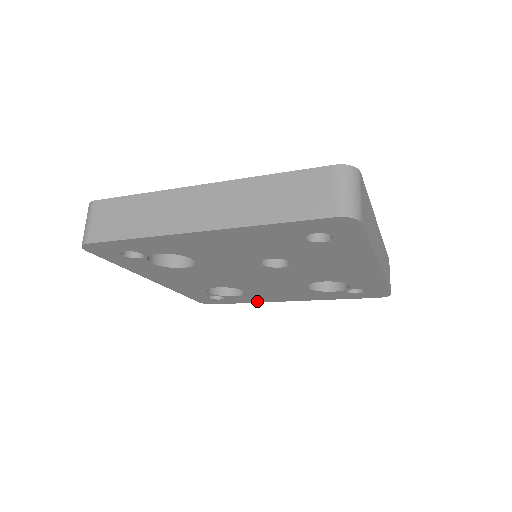
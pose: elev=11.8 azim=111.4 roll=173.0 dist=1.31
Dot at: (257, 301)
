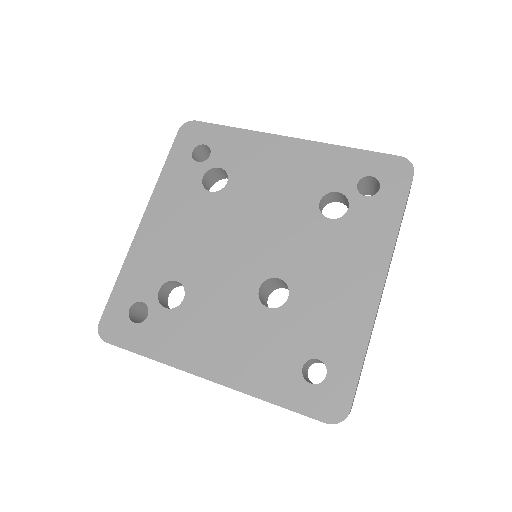
Dot at: occluded
